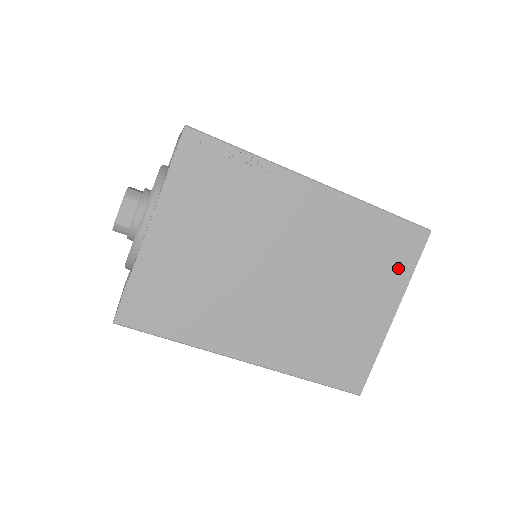
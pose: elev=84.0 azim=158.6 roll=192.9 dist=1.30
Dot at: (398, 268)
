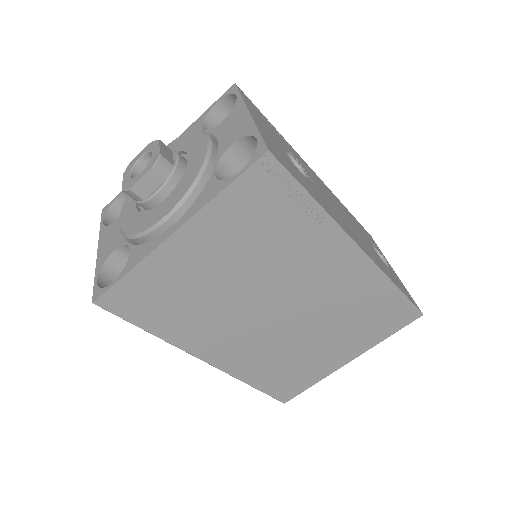
Dot at: (377, 333)
